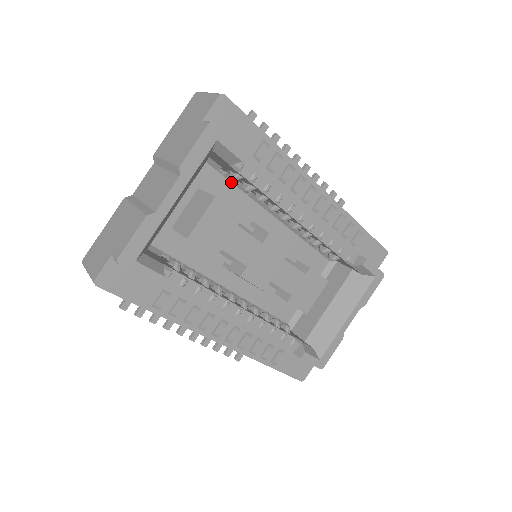
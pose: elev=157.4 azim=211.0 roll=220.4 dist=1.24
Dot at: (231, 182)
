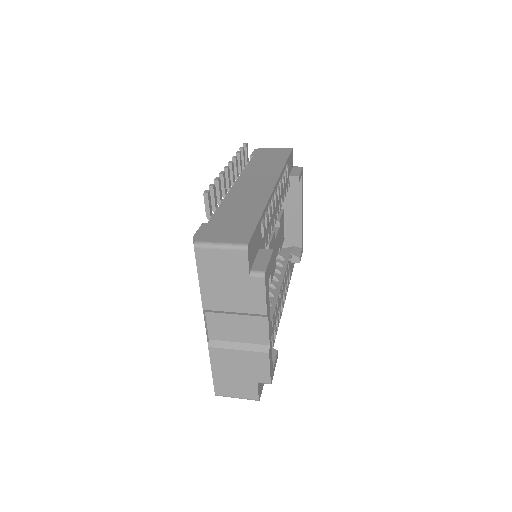
Dot at: occluded
